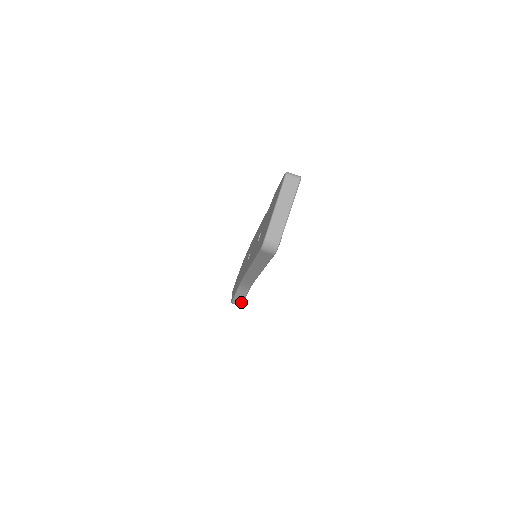
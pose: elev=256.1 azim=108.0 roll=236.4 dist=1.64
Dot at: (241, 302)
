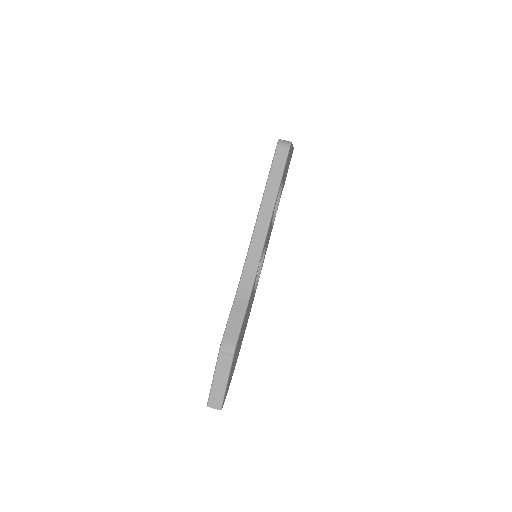
Dot at: (236, 335)
